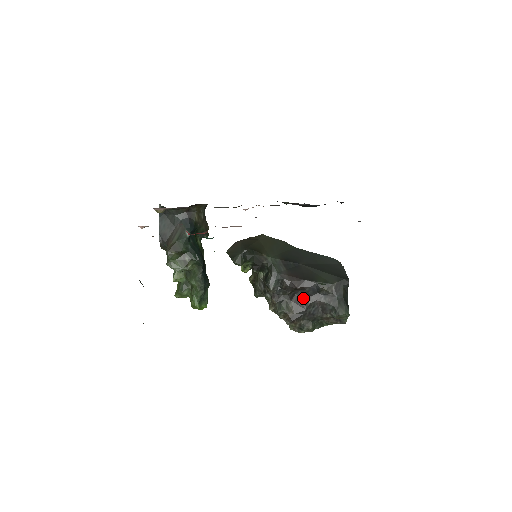
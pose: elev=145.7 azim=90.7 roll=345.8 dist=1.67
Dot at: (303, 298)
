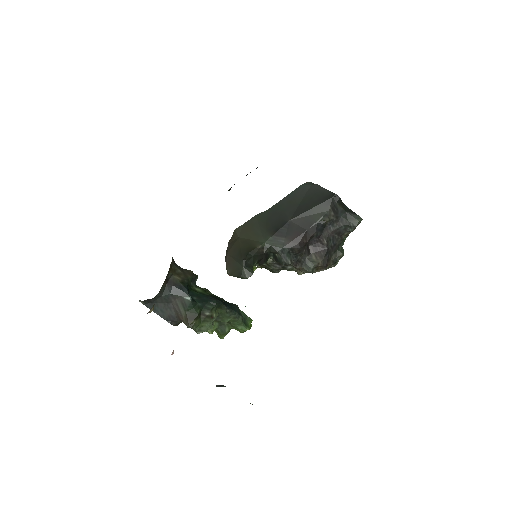
Dot at: (317, 243)
